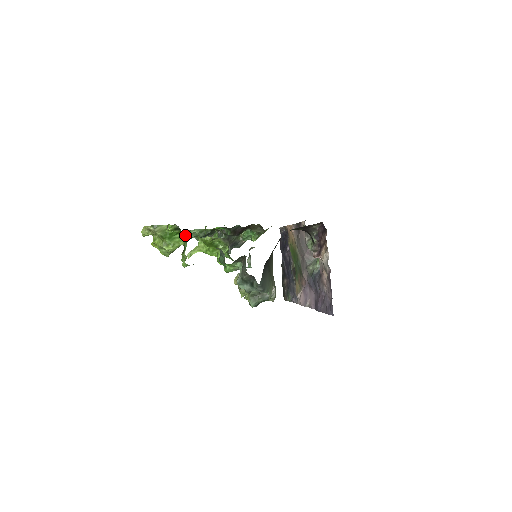
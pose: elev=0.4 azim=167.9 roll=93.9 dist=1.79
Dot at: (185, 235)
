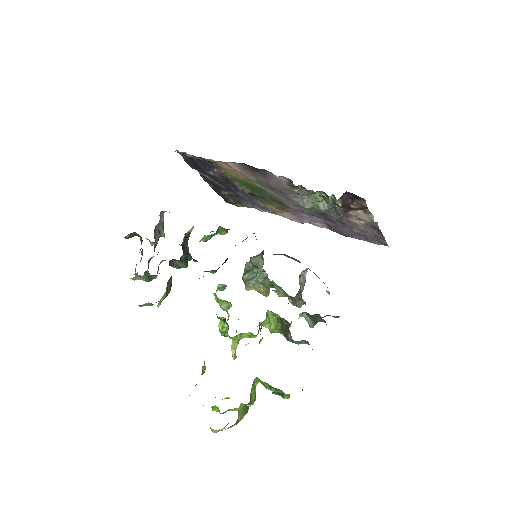
Dot at: (263, 382)
